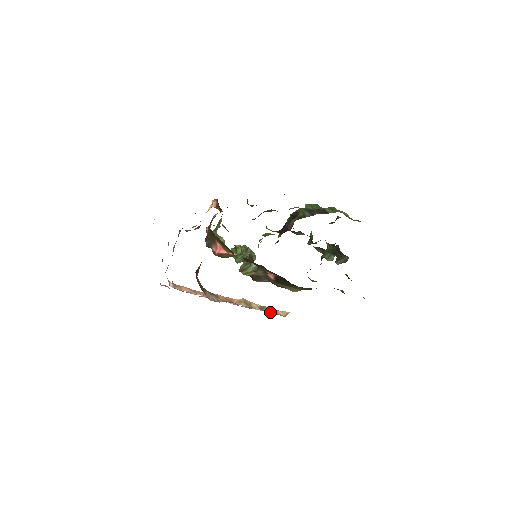
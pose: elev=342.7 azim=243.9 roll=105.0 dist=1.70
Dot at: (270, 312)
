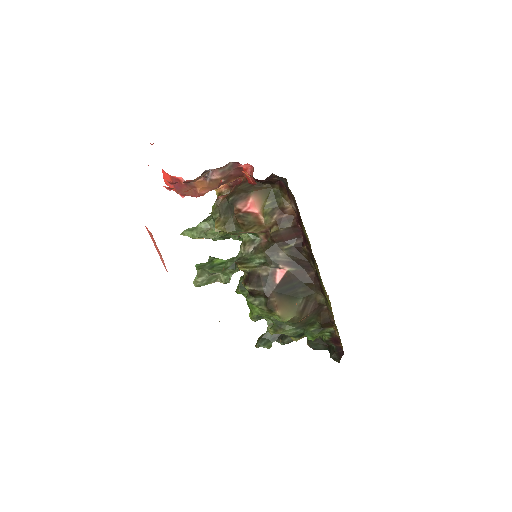
Dot at: occluded
